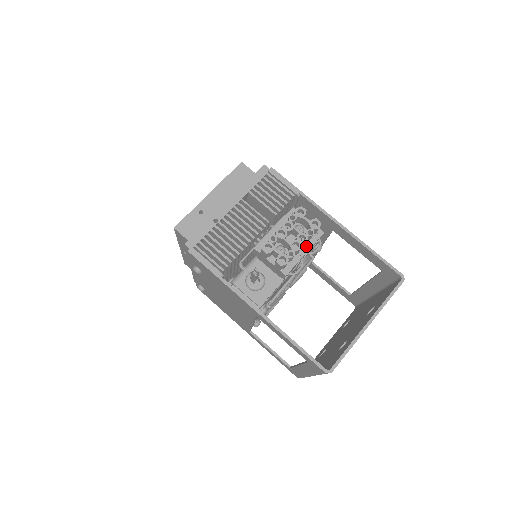
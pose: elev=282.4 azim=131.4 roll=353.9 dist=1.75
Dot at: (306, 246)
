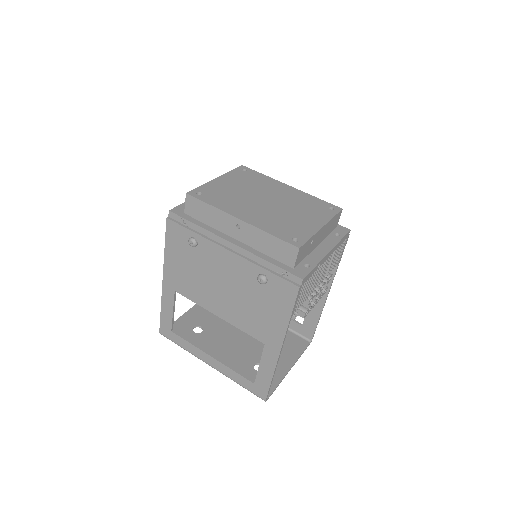
Dot at: occluded
